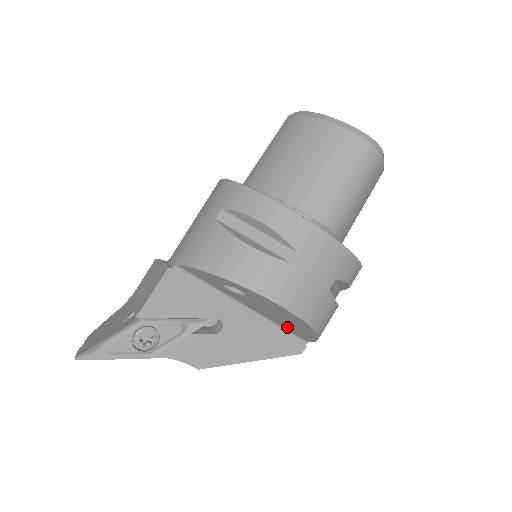
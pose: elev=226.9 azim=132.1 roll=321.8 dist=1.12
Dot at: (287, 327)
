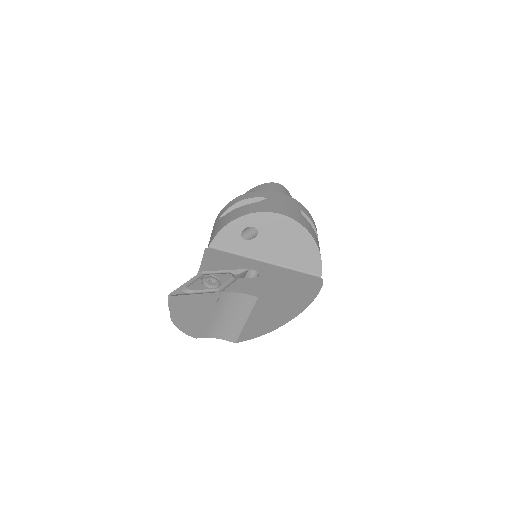
Dot at: (299, 263)
